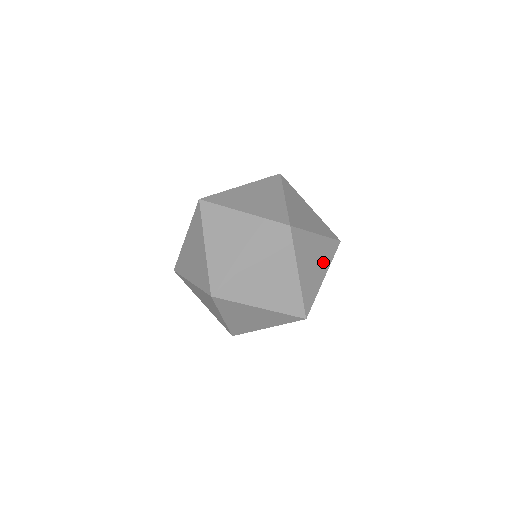
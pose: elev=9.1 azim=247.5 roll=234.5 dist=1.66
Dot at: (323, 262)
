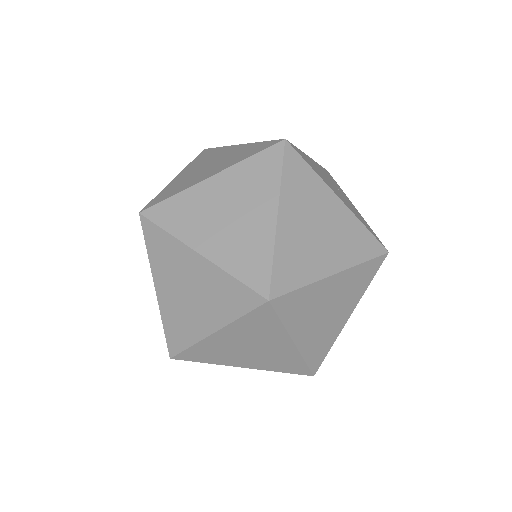
Dot at: (348, 299)
